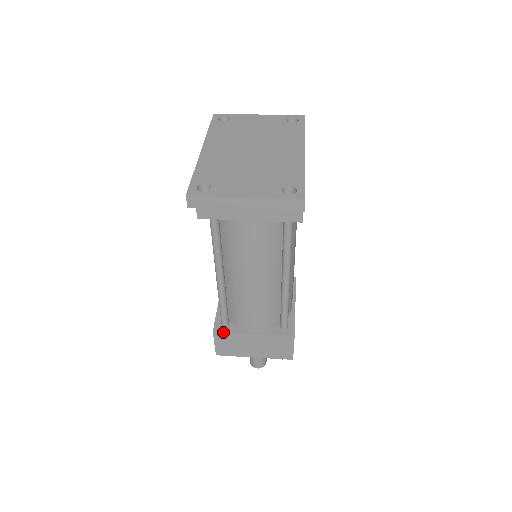
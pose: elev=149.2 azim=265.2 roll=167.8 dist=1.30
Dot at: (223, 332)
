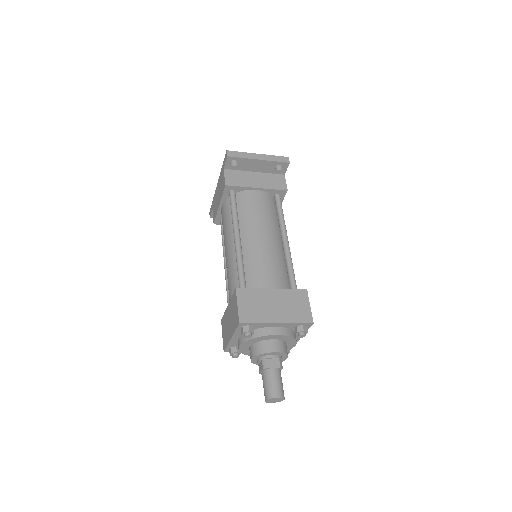
Dot at: (245, 288)
